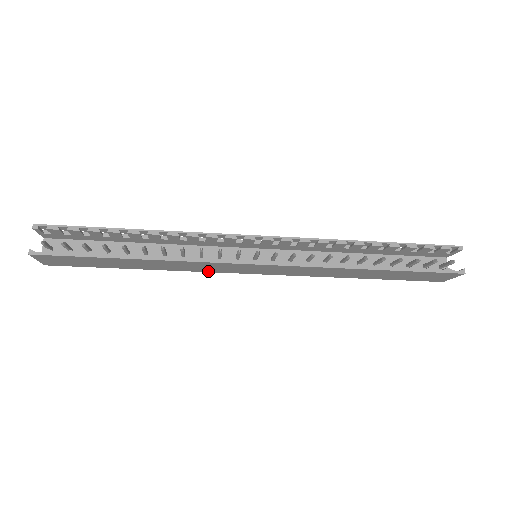
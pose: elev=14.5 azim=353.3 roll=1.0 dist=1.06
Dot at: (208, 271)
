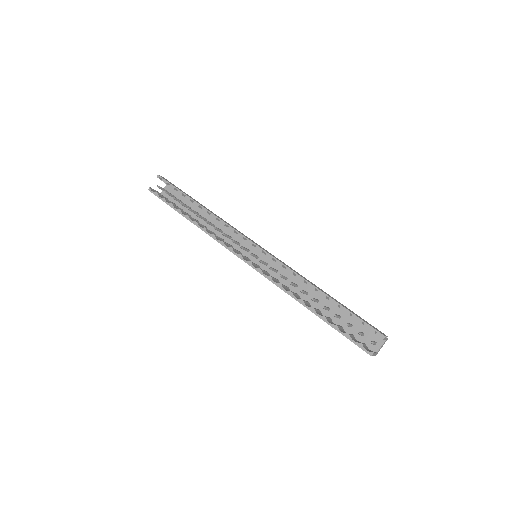
Dot at: occluded
